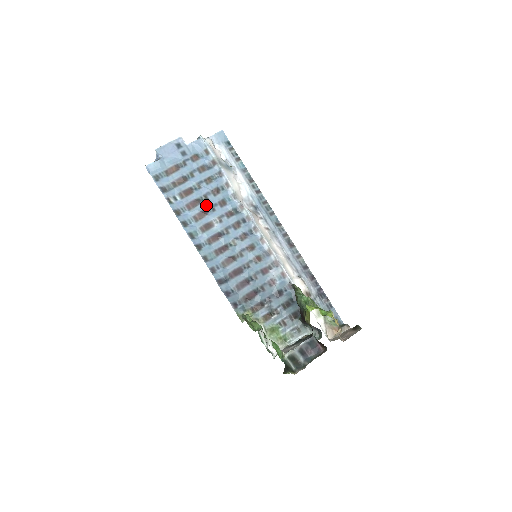
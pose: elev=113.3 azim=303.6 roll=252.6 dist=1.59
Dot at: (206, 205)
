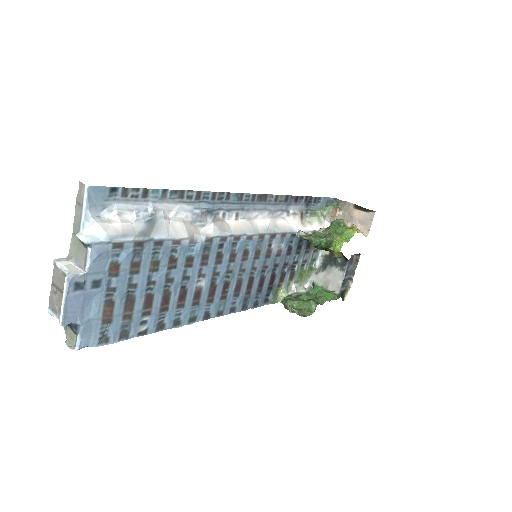
Dot at: (177, 285)
